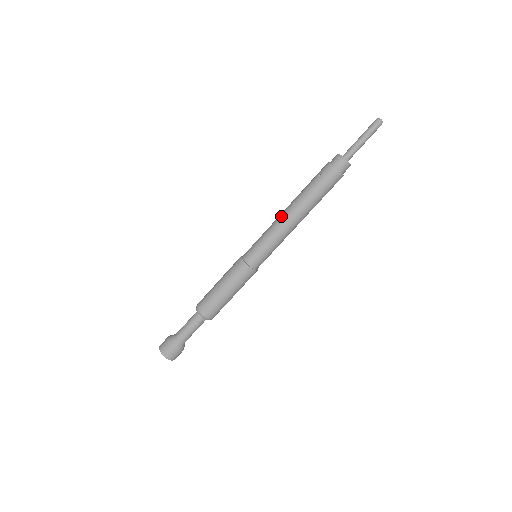
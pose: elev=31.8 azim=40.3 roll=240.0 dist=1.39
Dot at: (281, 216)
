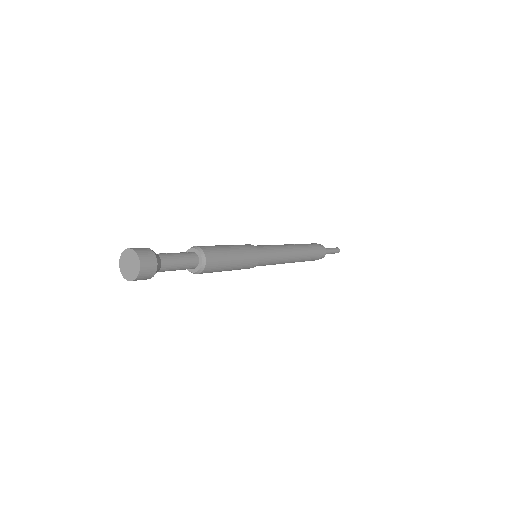
Dot at: (284, 244)
